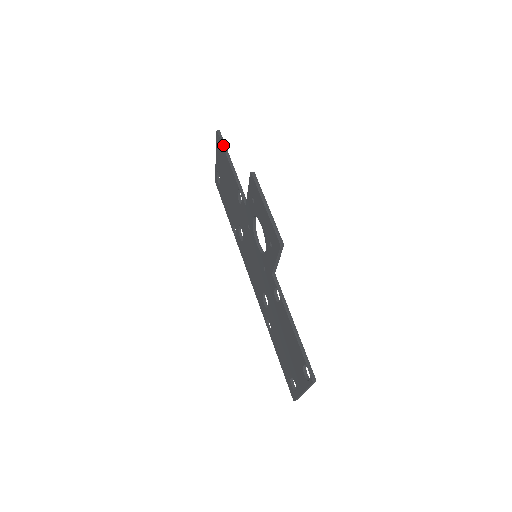
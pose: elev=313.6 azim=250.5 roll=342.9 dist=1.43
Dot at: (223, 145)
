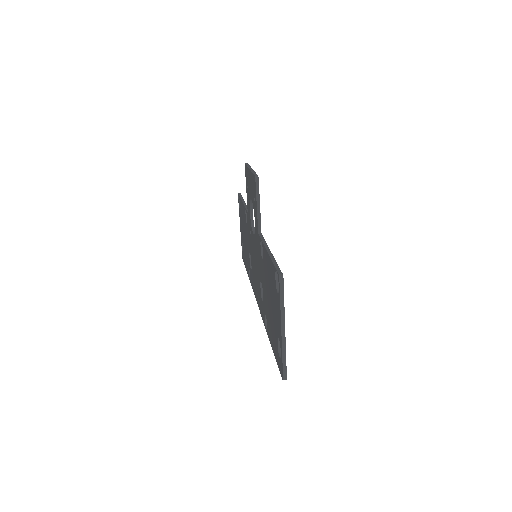
Dot at: (240, 197)
